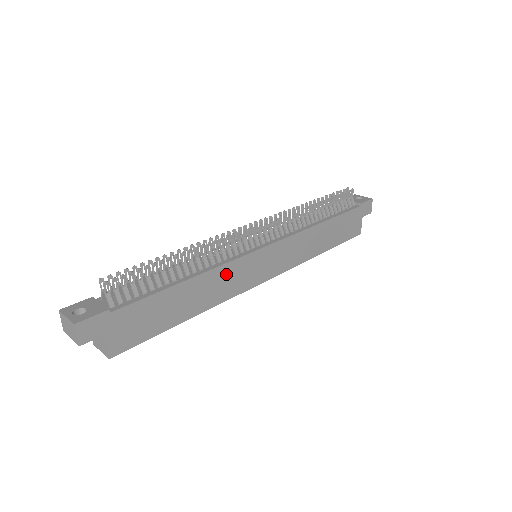
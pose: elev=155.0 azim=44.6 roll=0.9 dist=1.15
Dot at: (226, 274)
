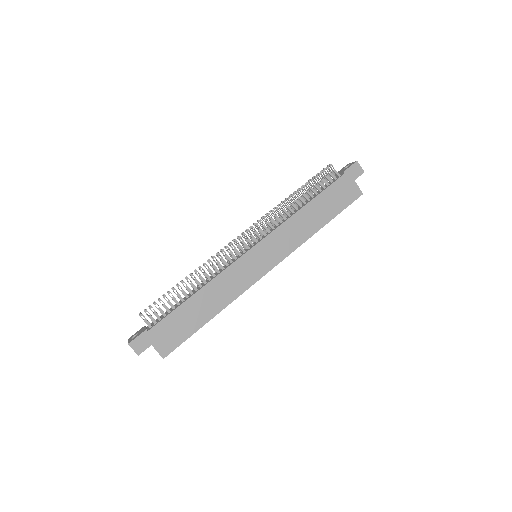
Dot at: (227, 279)
